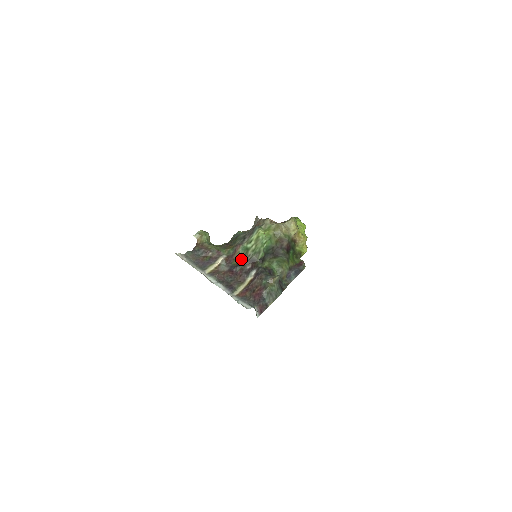
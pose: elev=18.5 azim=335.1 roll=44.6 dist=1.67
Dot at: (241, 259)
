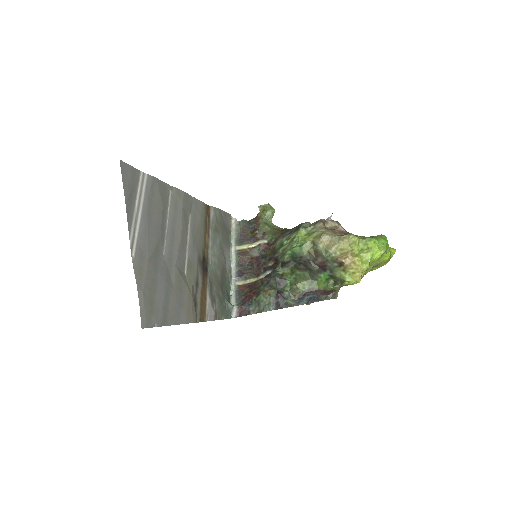
Dot at: (273, 252)
